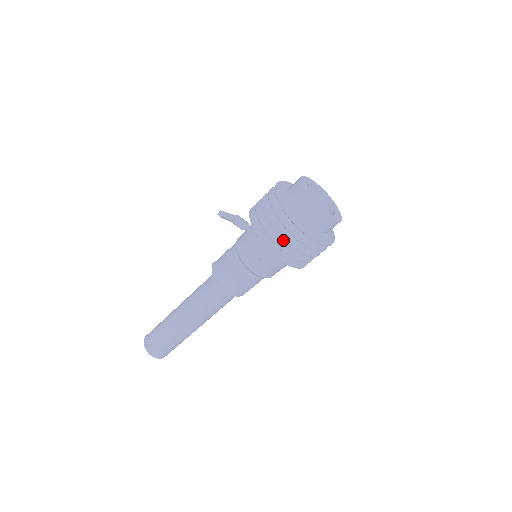
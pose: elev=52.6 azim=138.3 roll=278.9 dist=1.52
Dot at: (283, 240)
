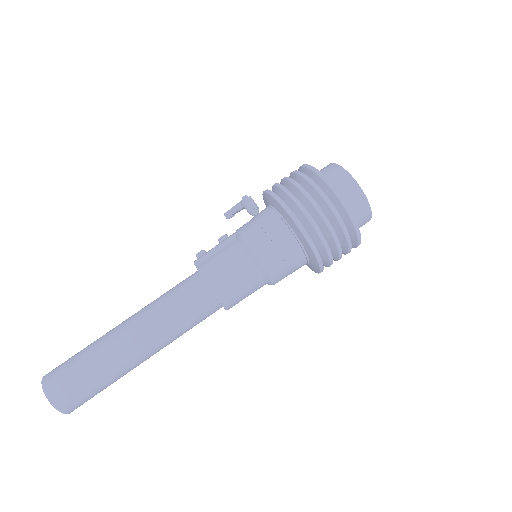
Dot at: (299, 199)
